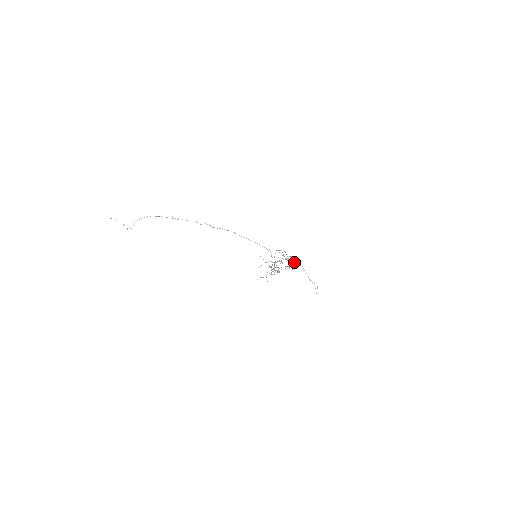
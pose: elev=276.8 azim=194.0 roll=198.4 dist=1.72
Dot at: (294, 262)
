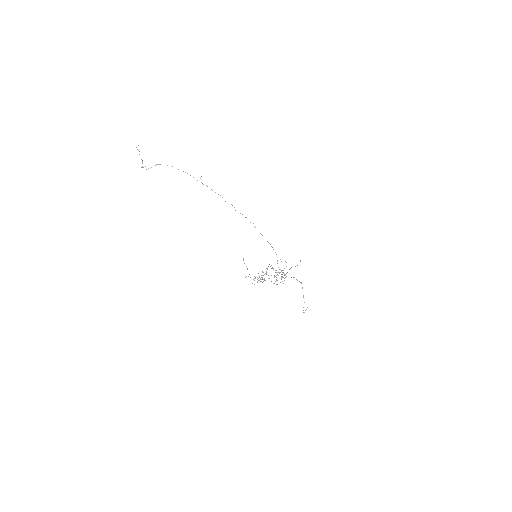
Dot at: occluded
